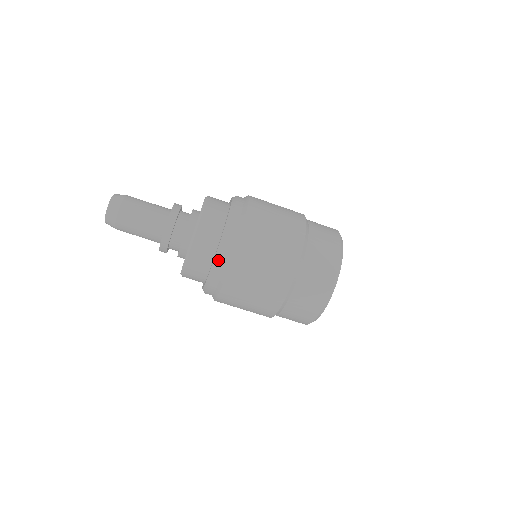
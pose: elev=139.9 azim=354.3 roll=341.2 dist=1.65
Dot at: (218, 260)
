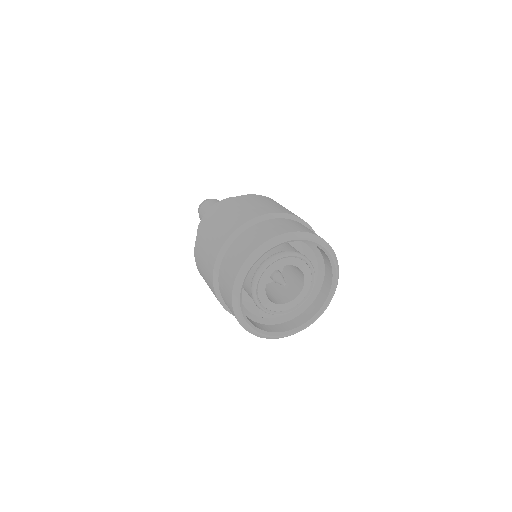
Dot at: occluded
